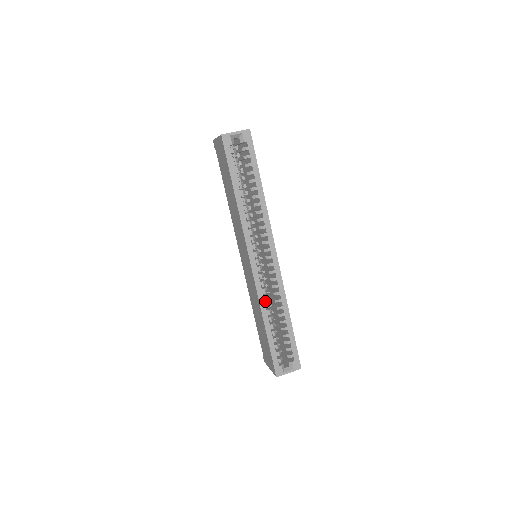
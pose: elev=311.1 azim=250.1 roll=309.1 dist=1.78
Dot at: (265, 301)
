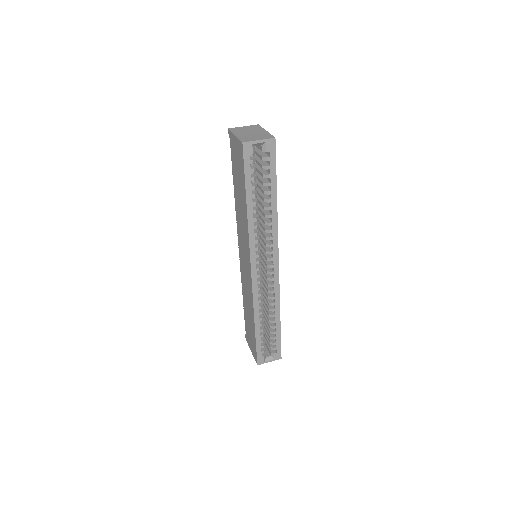
Dot at: occluded
